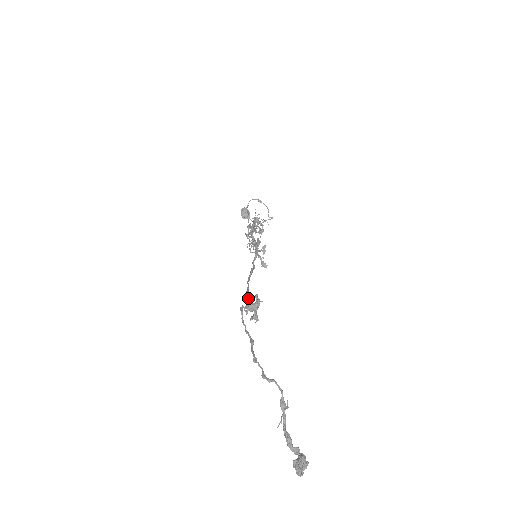
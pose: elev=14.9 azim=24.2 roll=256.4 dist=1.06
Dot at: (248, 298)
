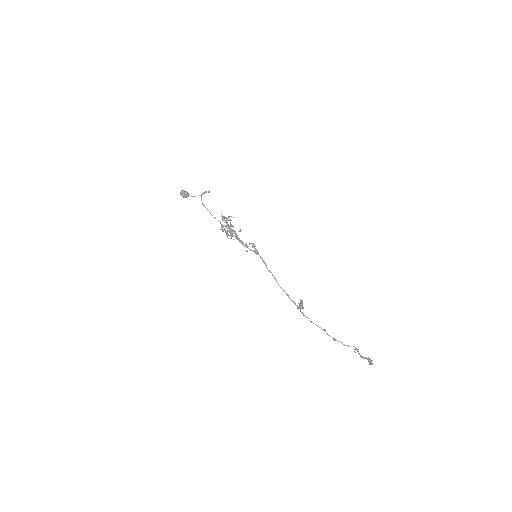
Dot at: (294, 301)
